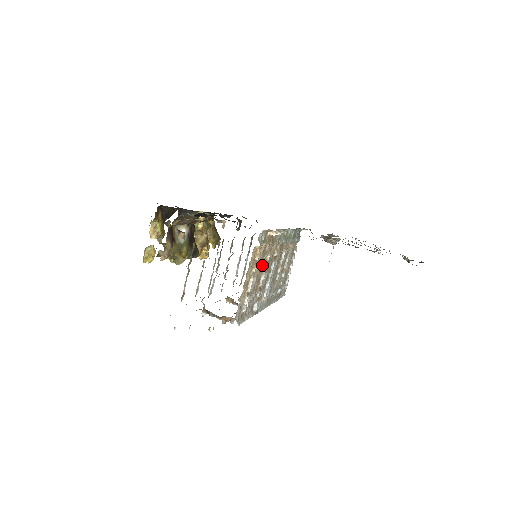
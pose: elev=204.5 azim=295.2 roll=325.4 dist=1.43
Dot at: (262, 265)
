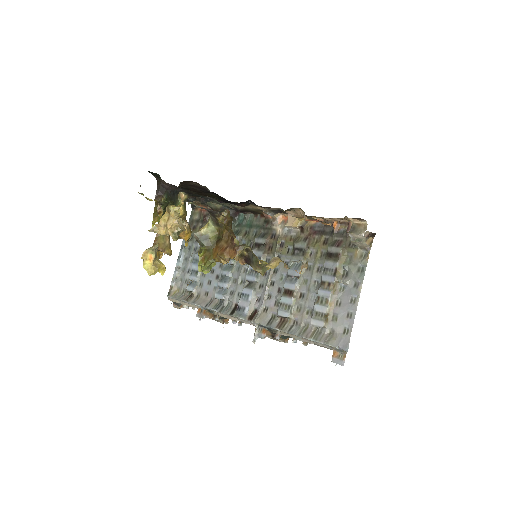
Dot at: occluded
